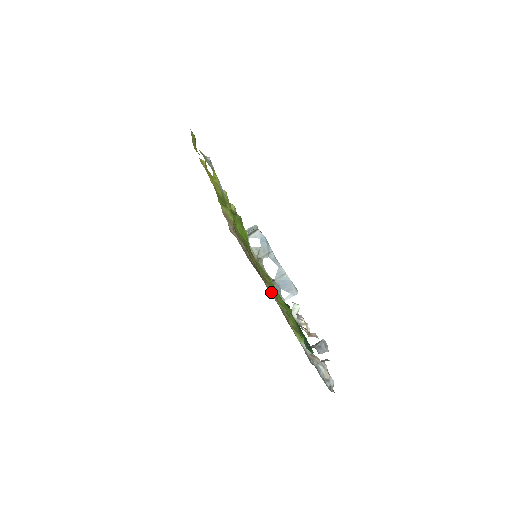
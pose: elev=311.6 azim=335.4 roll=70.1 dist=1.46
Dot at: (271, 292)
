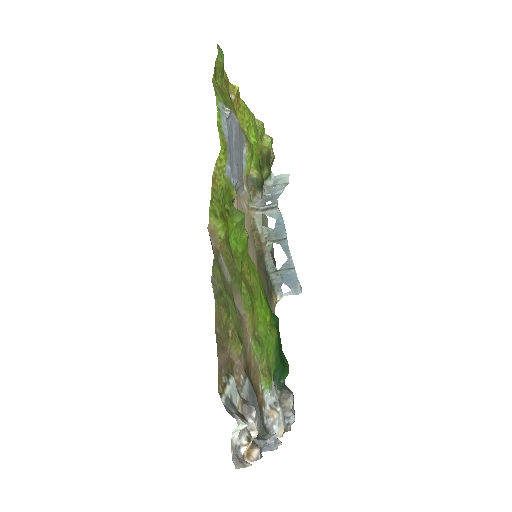
Dot at: (223, 385)
